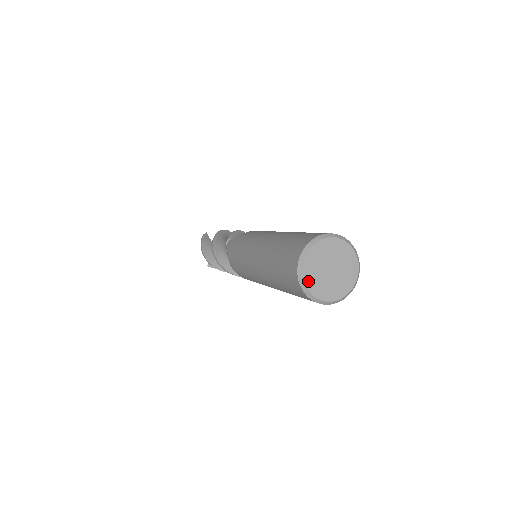
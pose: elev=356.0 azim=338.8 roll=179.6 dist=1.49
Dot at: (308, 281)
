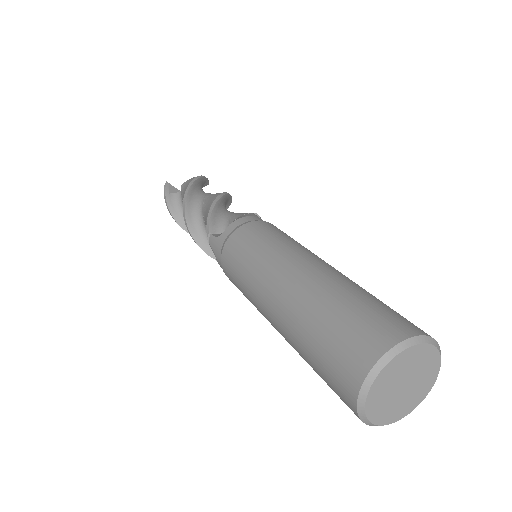
Dot at: (375, 417)
